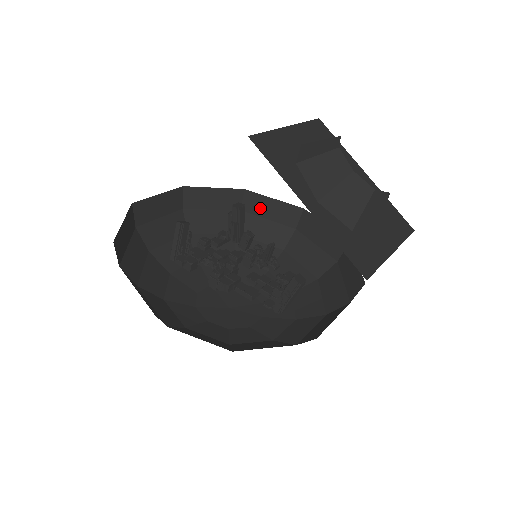
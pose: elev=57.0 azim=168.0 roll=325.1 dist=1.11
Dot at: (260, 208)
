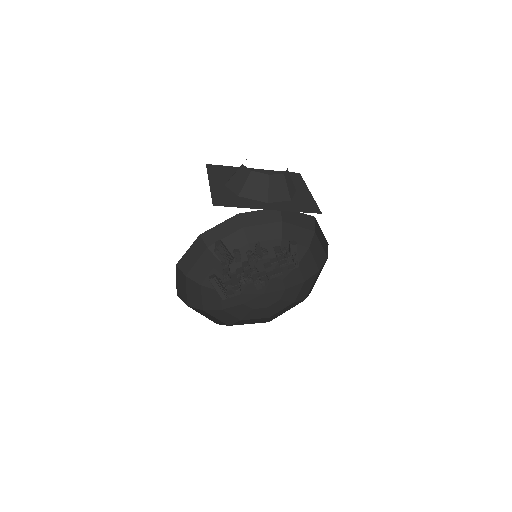
Dot at: (216, 236)
